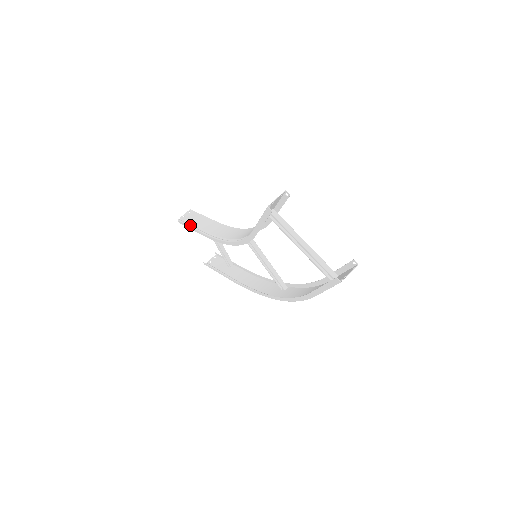
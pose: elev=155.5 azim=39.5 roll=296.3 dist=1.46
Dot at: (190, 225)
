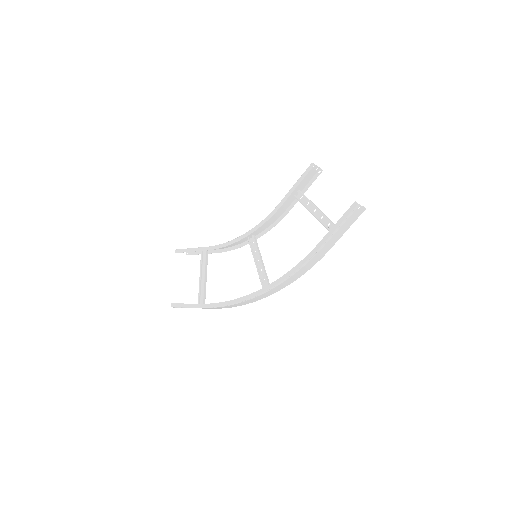
Dot at: (190, 248)
